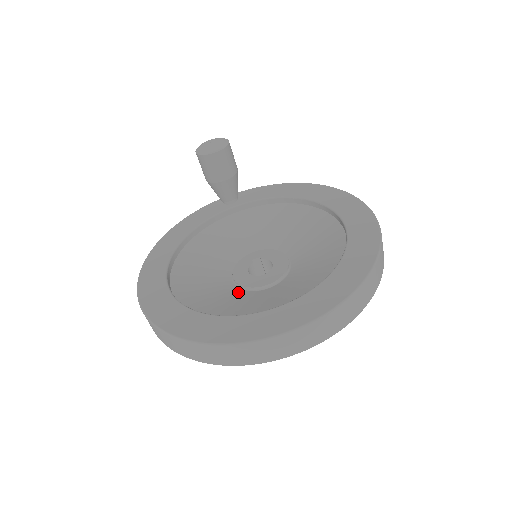
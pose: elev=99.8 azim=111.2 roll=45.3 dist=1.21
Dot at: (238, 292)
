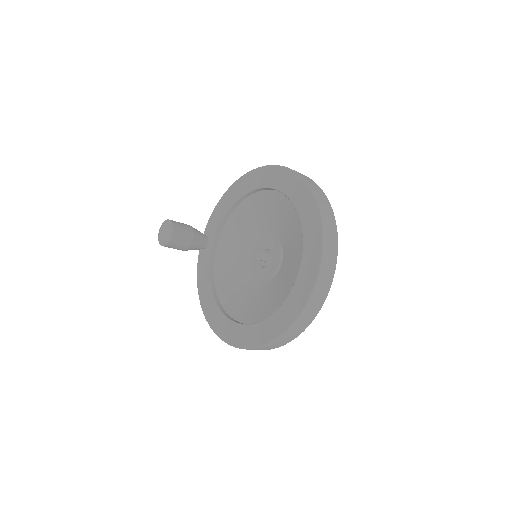
Dot at: (271, 284)
